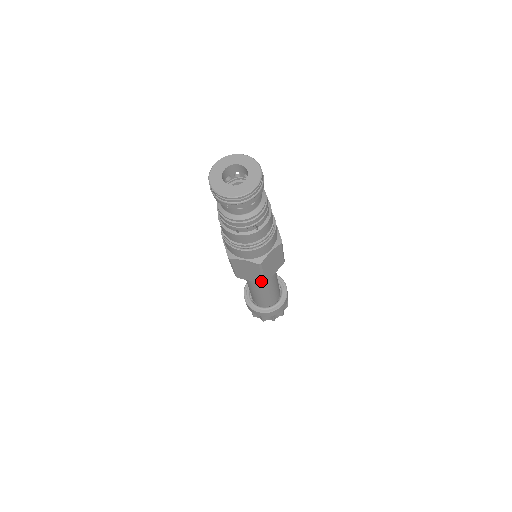
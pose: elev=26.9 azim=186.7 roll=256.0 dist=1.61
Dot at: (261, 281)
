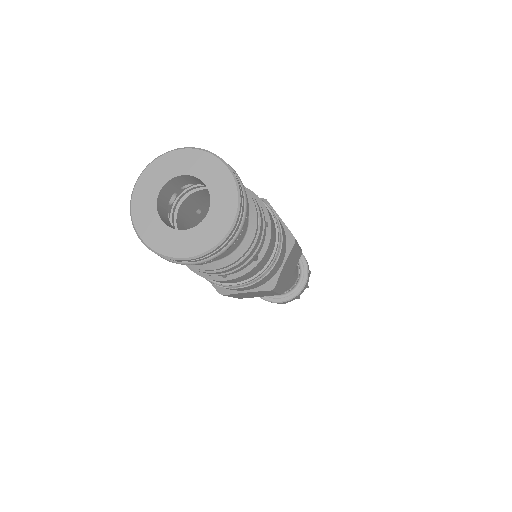
Dot at: (278, 294)
